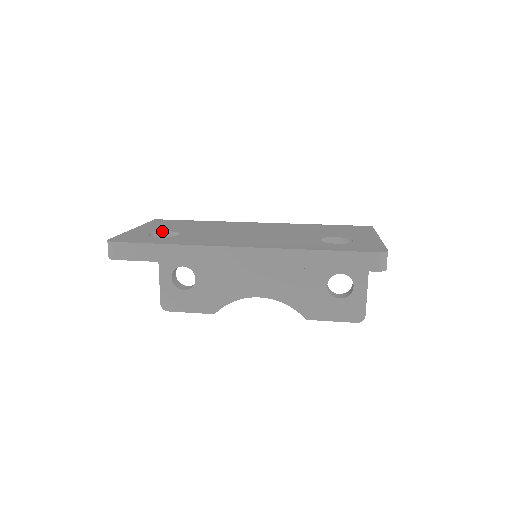
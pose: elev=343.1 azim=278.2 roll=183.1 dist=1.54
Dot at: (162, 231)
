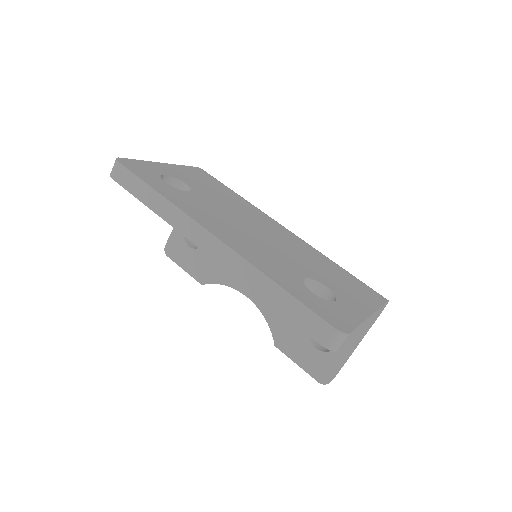
Dot at: (180, 179)
